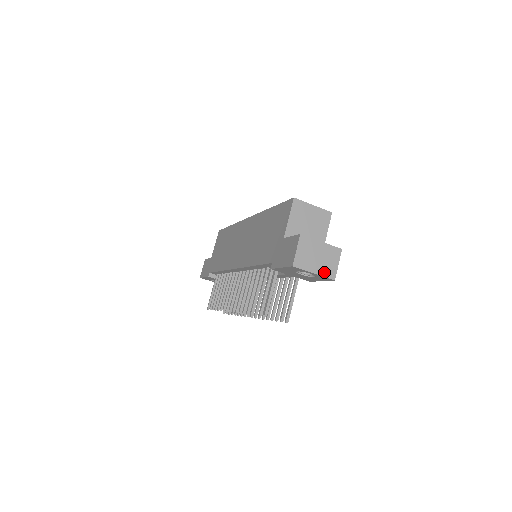
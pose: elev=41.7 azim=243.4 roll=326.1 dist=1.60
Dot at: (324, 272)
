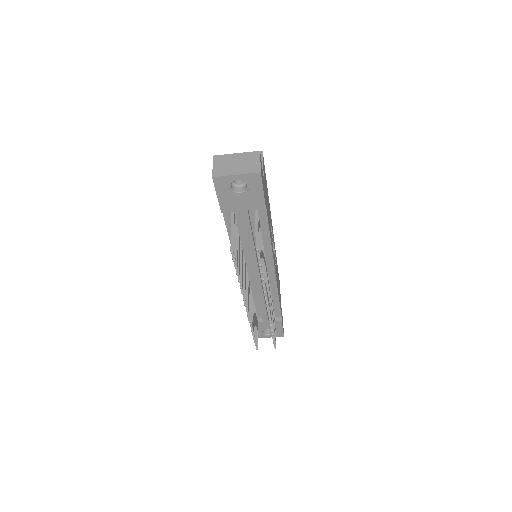
Dot at: (247, 171)
